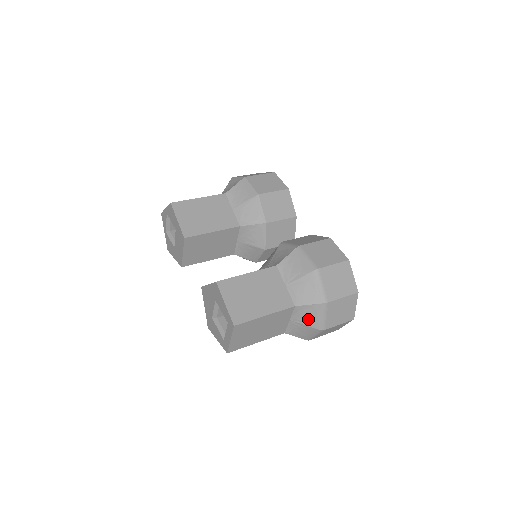
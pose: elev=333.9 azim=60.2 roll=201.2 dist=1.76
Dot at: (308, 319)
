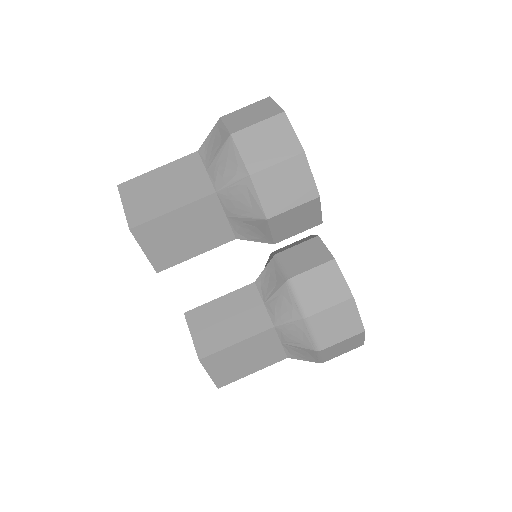
Dot at: occluded
